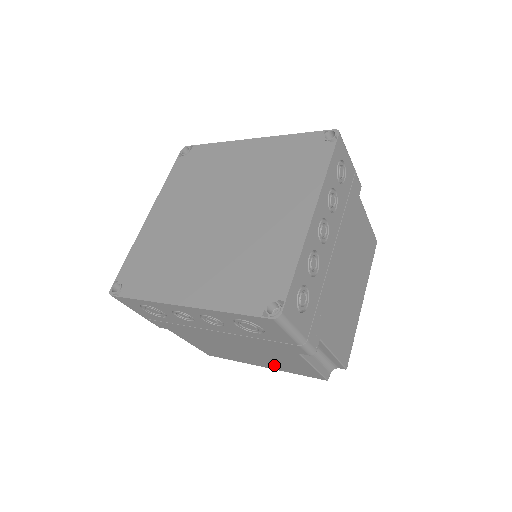
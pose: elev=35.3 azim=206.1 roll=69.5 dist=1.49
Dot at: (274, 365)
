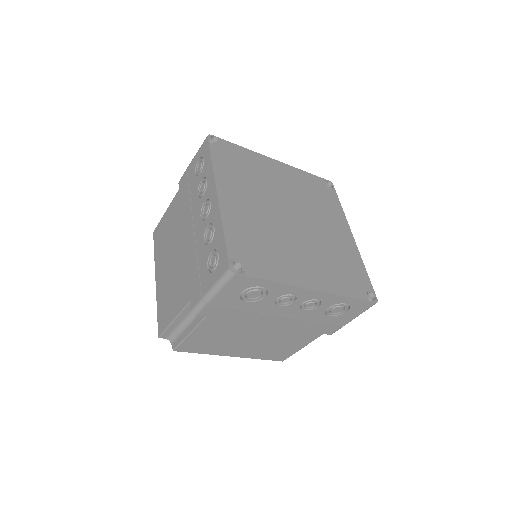
Dot at: (257, 352)
